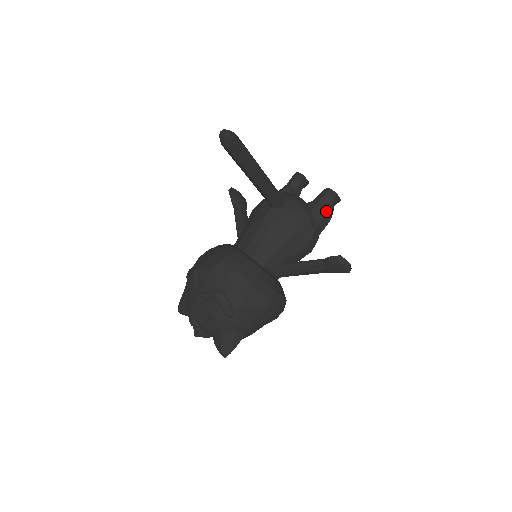
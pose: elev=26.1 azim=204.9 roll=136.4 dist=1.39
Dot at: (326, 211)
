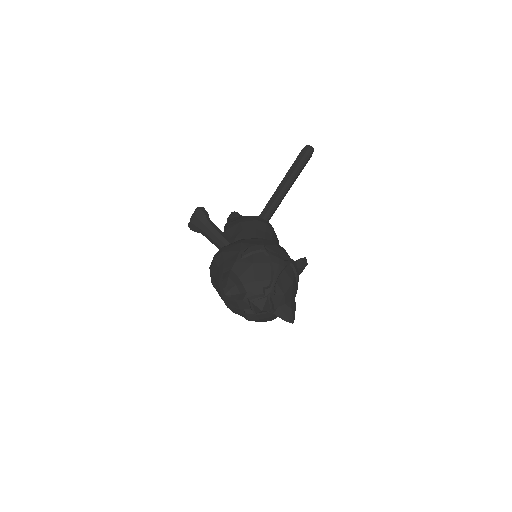
Dot at: occluded
